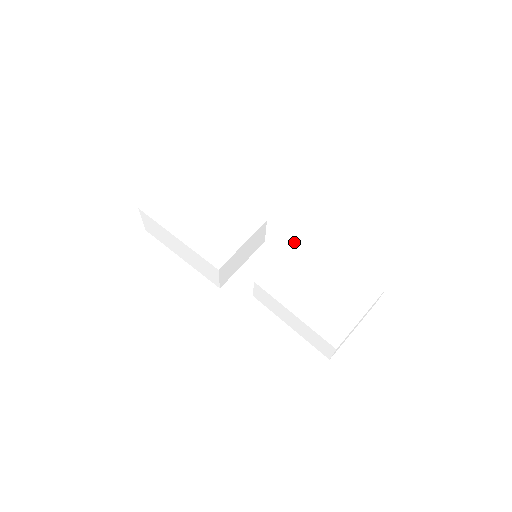
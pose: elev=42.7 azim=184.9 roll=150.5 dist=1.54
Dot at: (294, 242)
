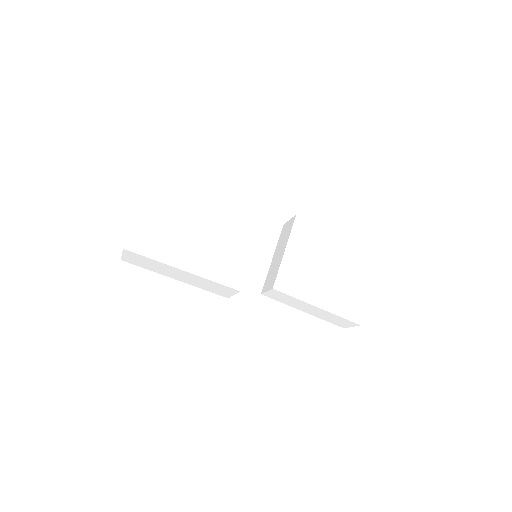
Dot at: (291, 233)
